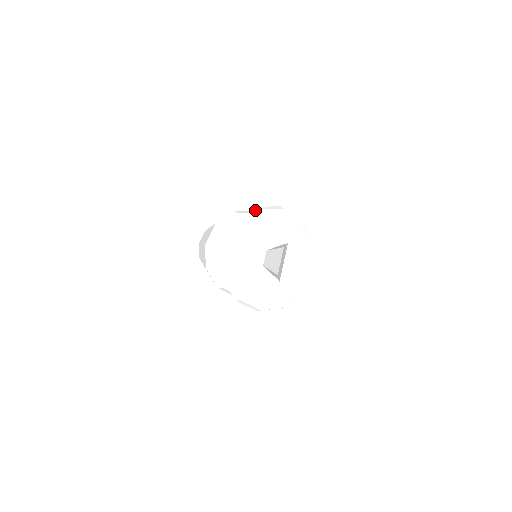
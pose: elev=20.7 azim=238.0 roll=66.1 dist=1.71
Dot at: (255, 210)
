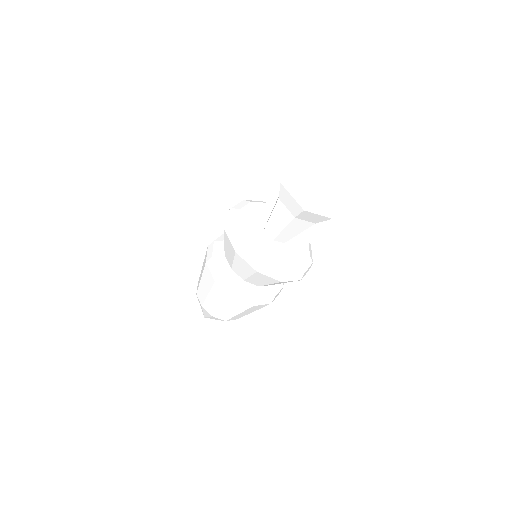
Dot at: occluded
